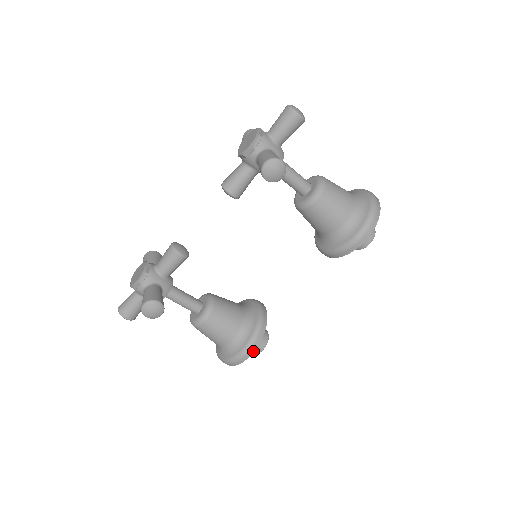
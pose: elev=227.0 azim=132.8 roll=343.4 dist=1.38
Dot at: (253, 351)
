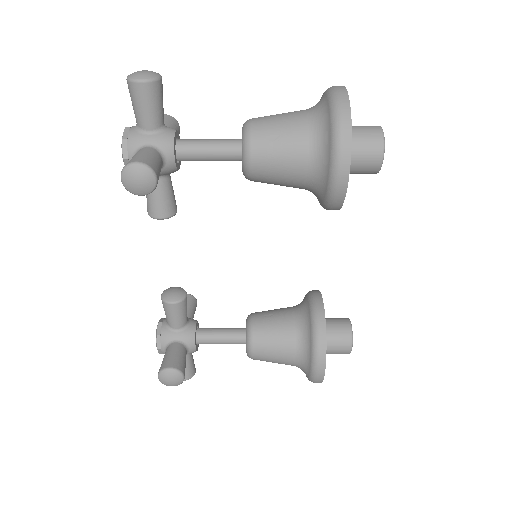
Dot at: (324, 364)
